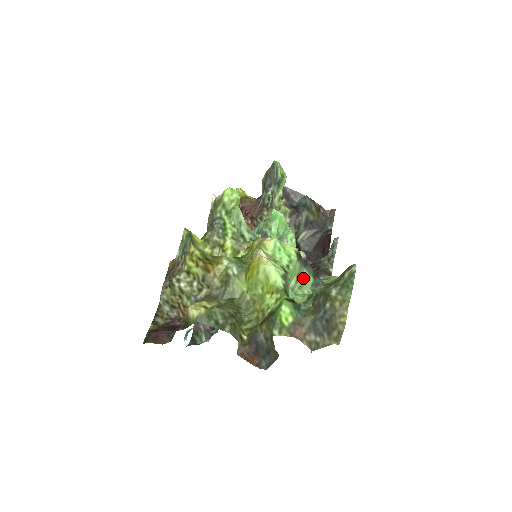
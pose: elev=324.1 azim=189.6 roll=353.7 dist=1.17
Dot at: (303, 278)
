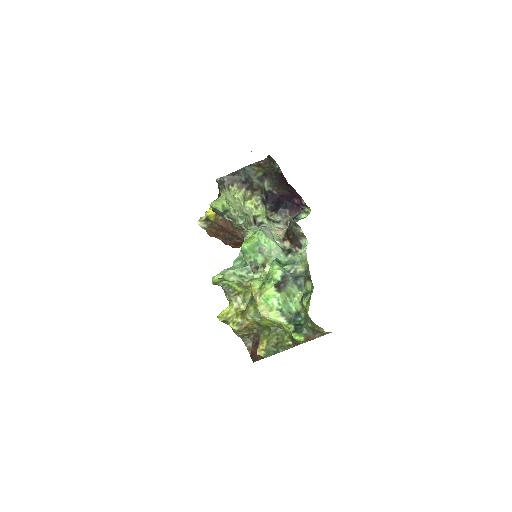
Dot at: (291, 291)
